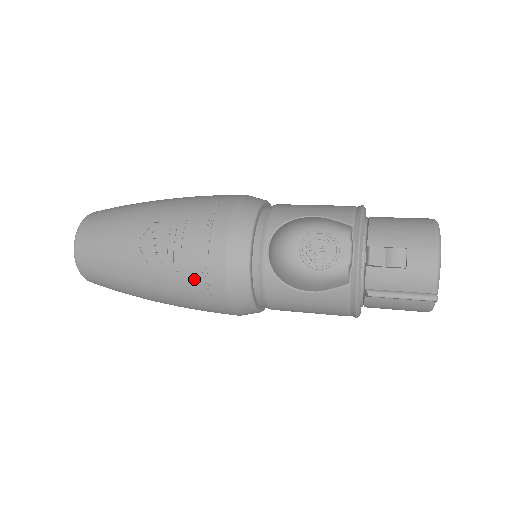
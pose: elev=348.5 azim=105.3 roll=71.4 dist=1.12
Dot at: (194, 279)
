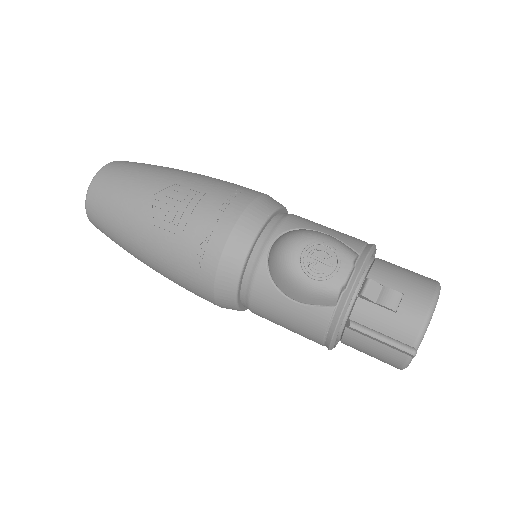
Dot at: (190, 248)
